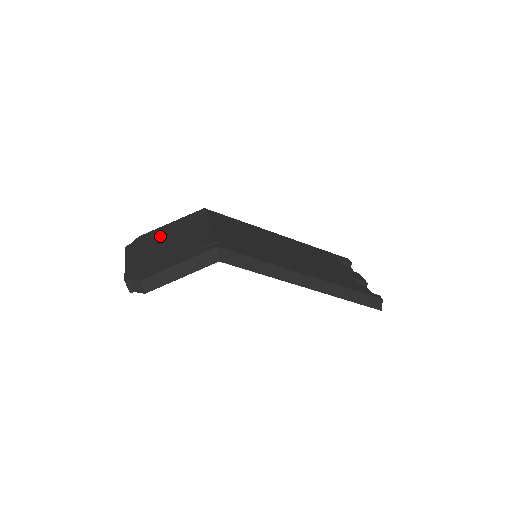
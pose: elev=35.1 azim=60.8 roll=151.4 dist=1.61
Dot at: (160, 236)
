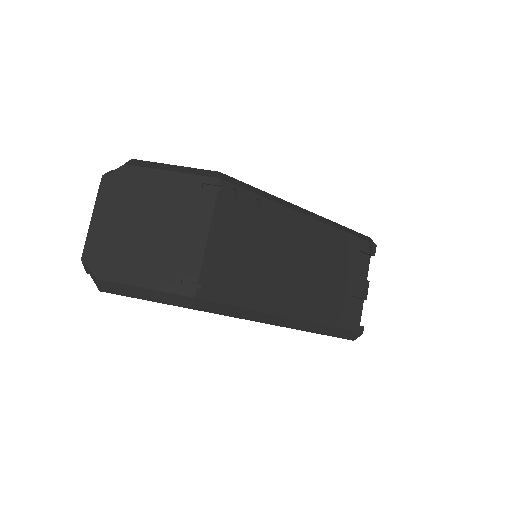
Dot at: (147, 195)
